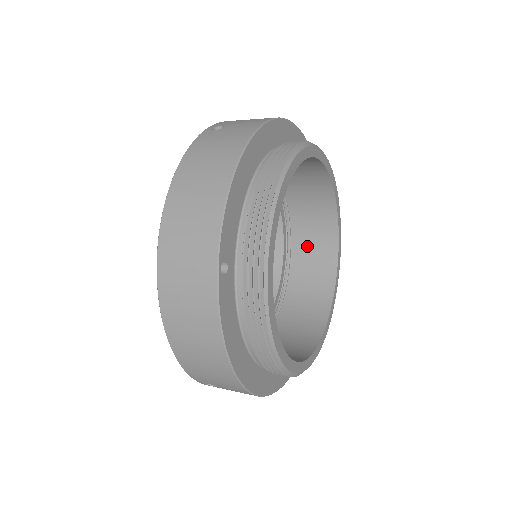
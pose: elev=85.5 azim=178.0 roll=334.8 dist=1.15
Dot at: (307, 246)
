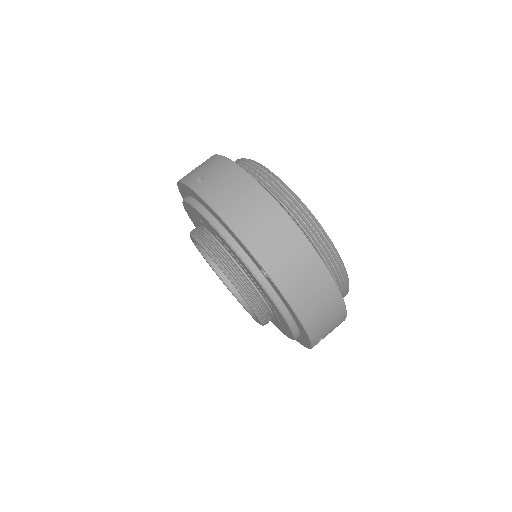
Dot at: occluded
